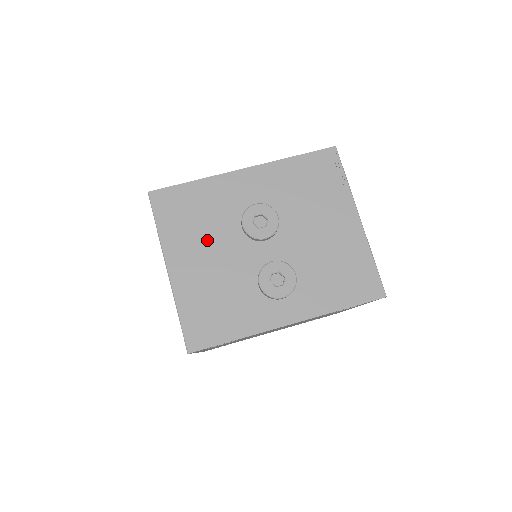
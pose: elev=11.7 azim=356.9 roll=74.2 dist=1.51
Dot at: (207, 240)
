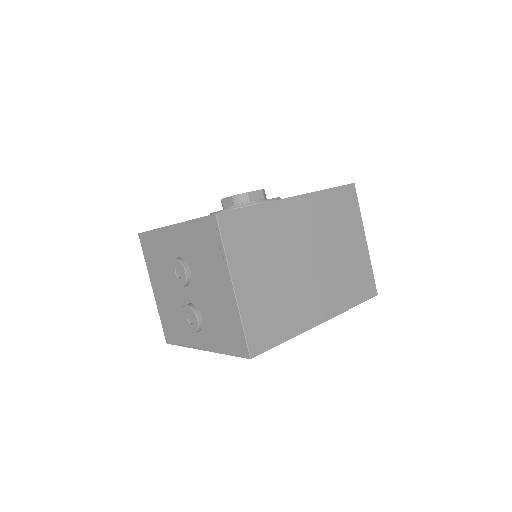
Dot at: (163, 276)
